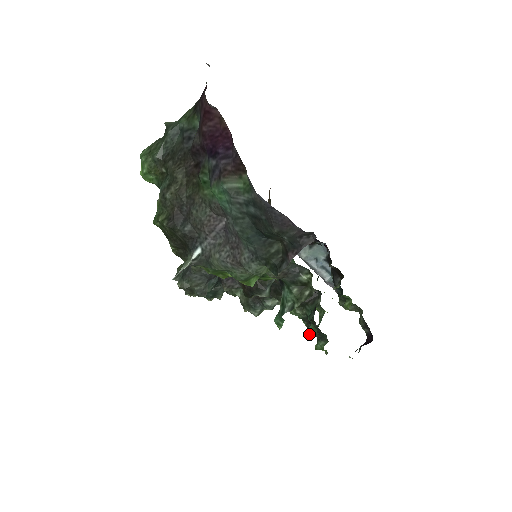
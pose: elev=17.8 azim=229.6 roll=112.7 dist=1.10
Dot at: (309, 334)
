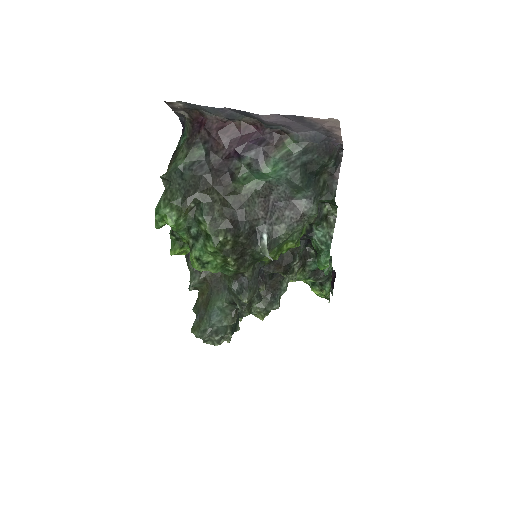
Dot at: (327, 274)
